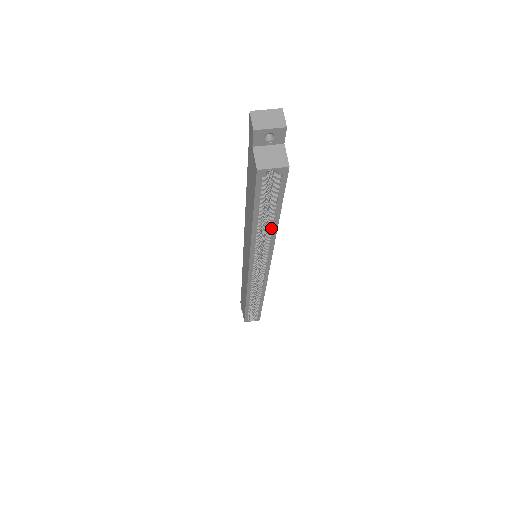
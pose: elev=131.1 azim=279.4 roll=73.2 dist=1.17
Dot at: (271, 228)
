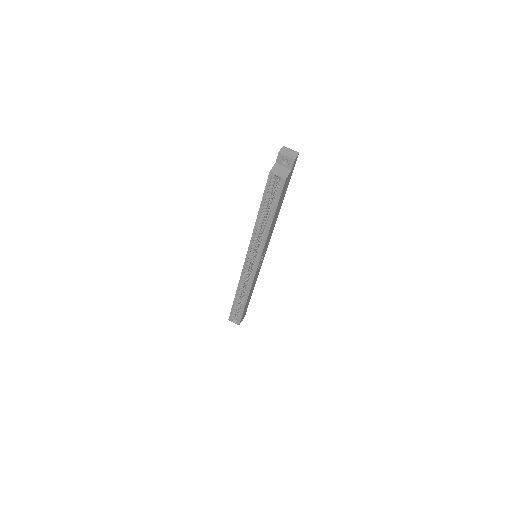
Dot at: (267, 224)
